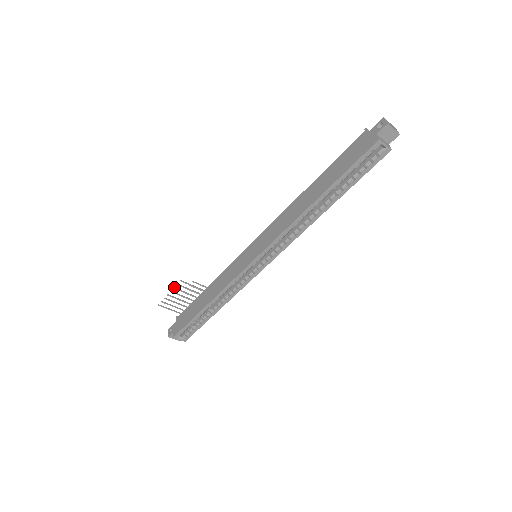
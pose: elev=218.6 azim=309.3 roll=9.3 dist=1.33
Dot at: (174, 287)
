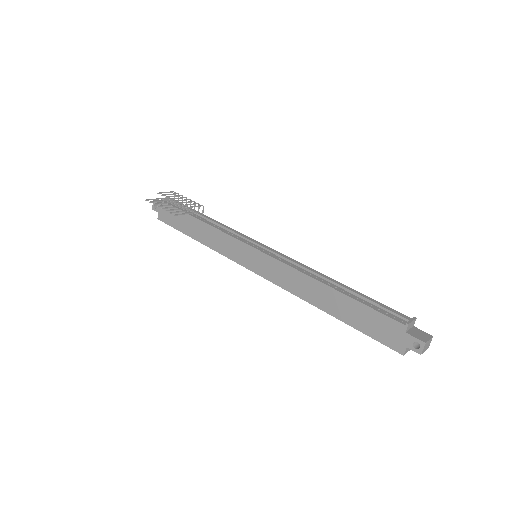
Dot at: (166, 210)
